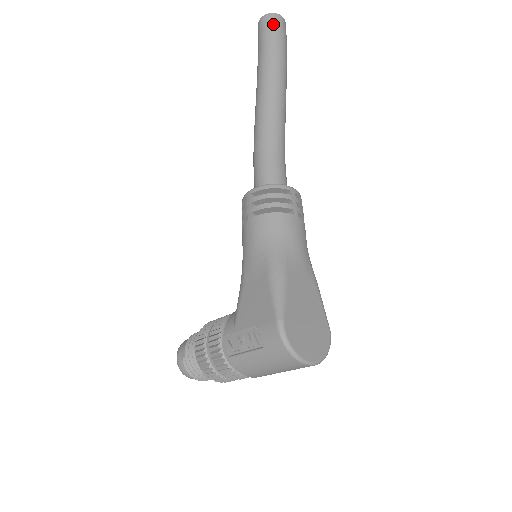
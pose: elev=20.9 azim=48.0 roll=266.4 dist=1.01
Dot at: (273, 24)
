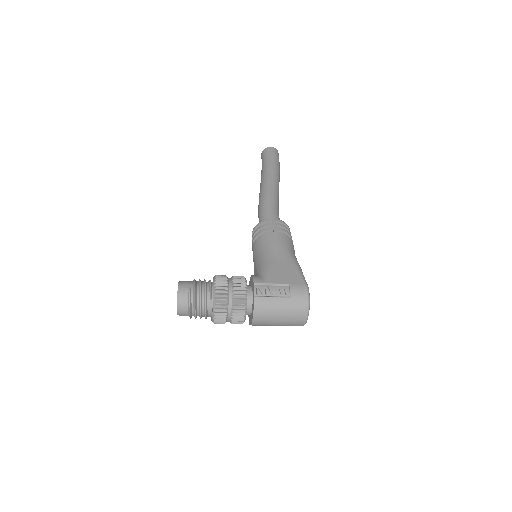
Dot at: (278, 155)
